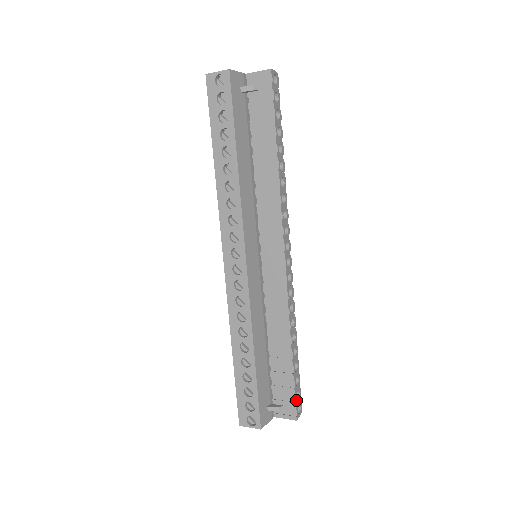
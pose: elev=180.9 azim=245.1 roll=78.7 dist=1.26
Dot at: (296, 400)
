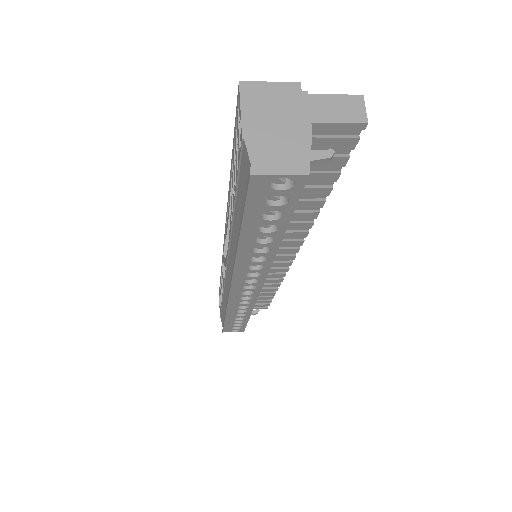
Dot at: occluded
